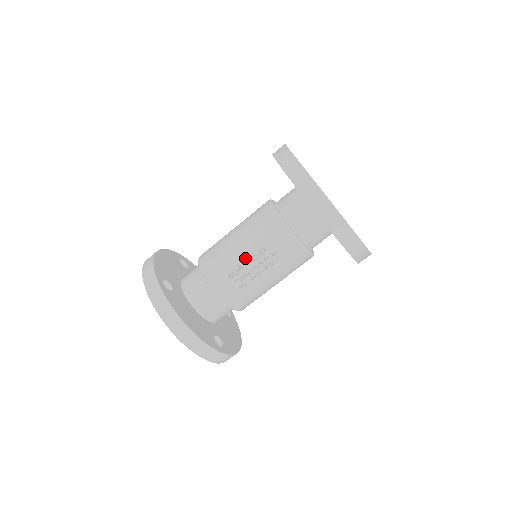
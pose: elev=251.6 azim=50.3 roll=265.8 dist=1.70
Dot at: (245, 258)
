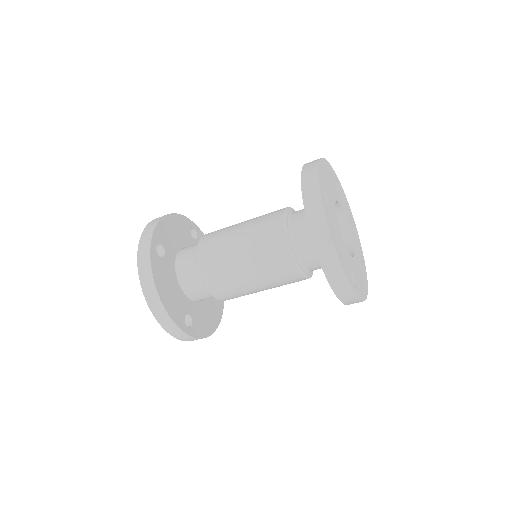
Dot at: occluded
